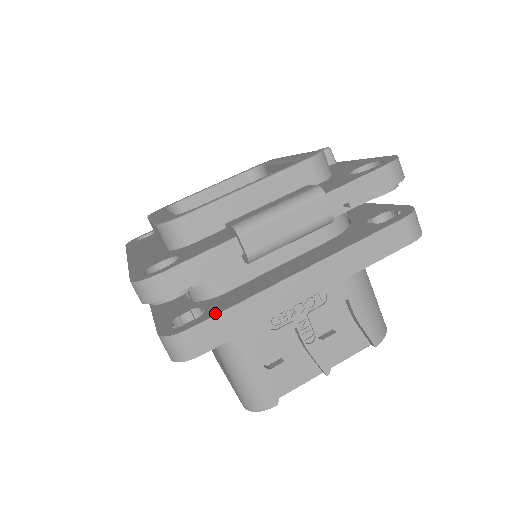
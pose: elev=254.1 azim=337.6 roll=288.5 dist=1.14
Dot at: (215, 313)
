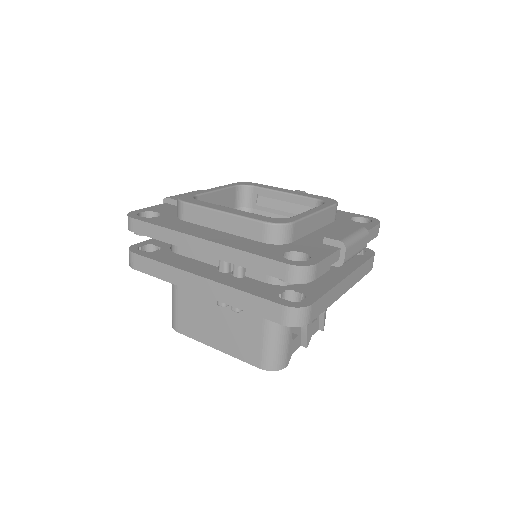
Dot at: (319, 296)
